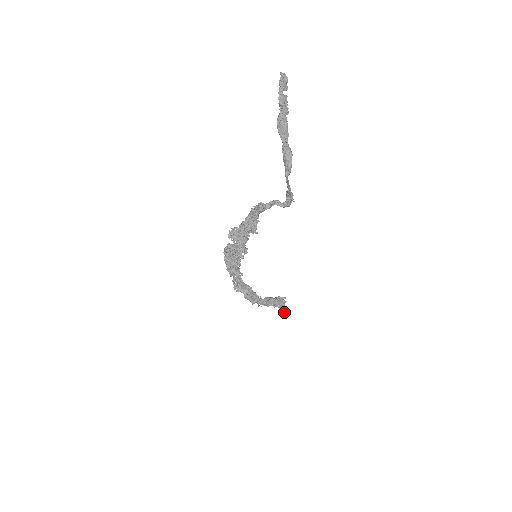
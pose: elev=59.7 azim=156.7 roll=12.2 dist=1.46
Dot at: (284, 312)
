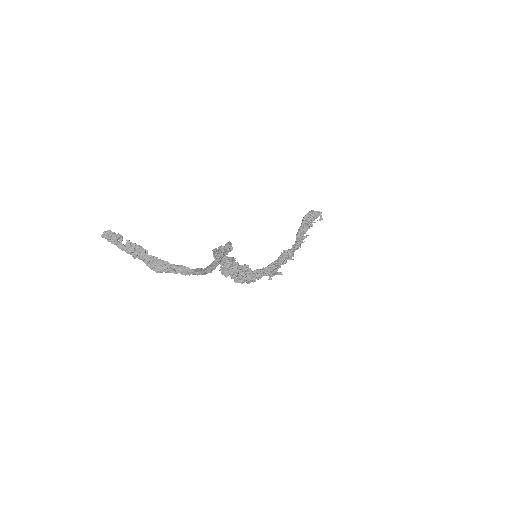
Dot at: (320, 219)
